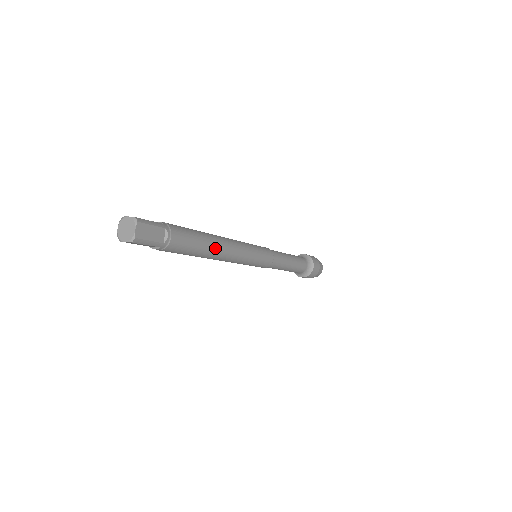
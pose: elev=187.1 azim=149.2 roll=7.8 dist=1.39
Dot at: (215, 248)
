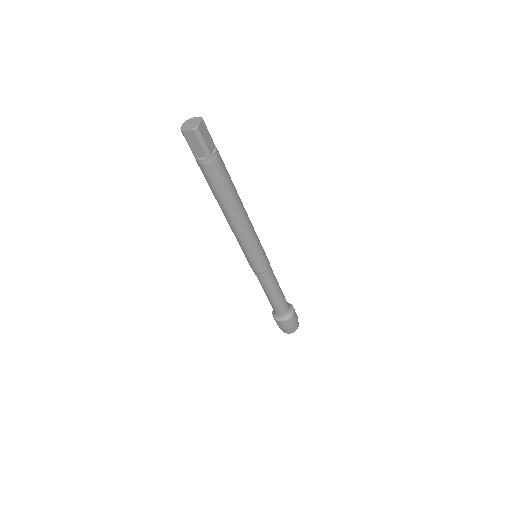
Dot at: (238, 202)
